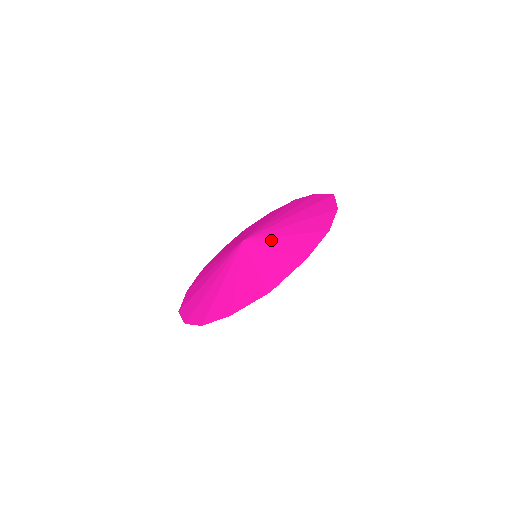
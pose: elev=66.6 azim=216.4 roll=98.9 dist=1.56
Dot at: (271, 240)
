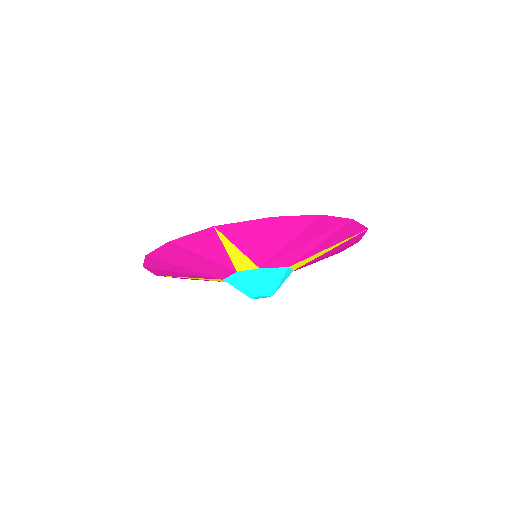
Dot at: occluded
